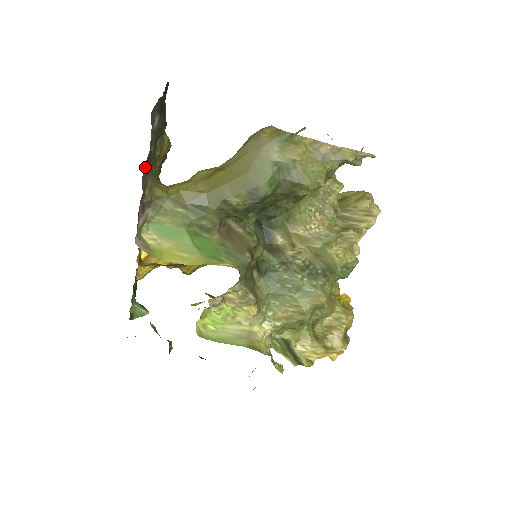
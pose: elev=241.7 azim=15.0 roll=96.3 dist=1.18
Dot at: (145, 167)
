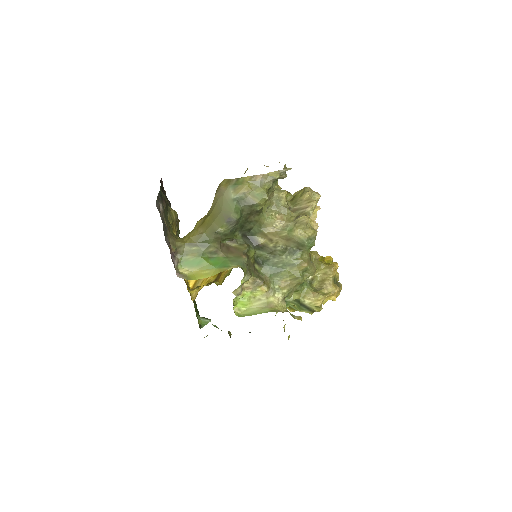
Dot at: (165, 234)
